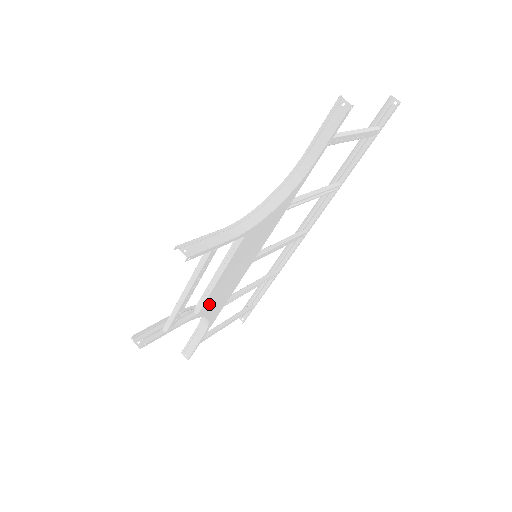
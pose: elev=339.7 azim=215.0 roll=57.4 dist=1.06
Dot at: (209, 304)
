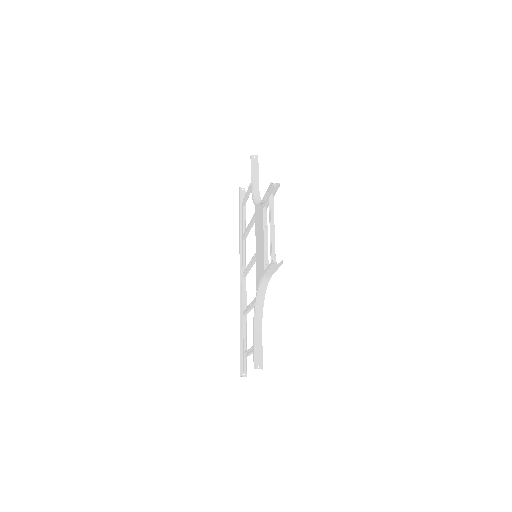
Dot at: occluded
